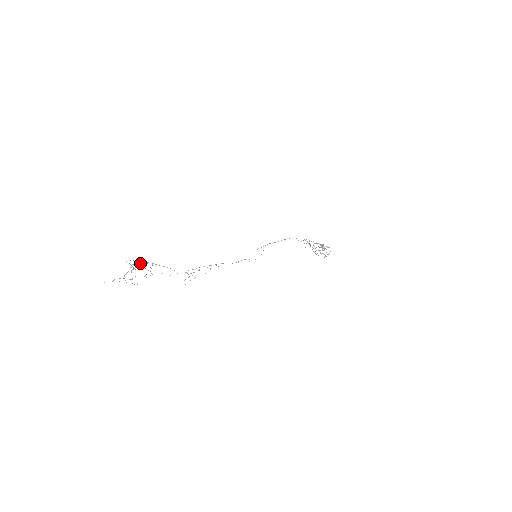
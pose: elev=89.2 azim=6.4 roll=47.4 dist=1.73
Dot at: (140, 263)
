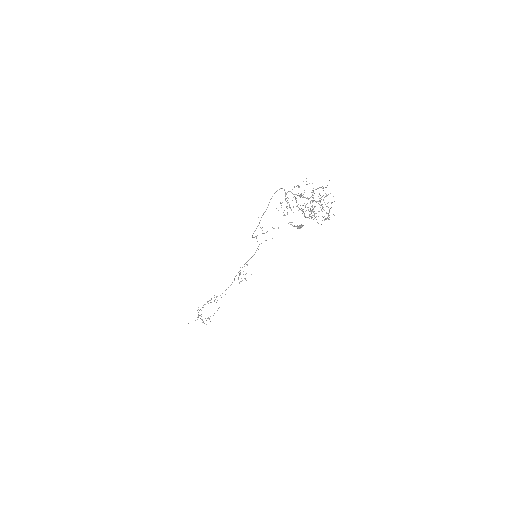
Dot at: occluded
